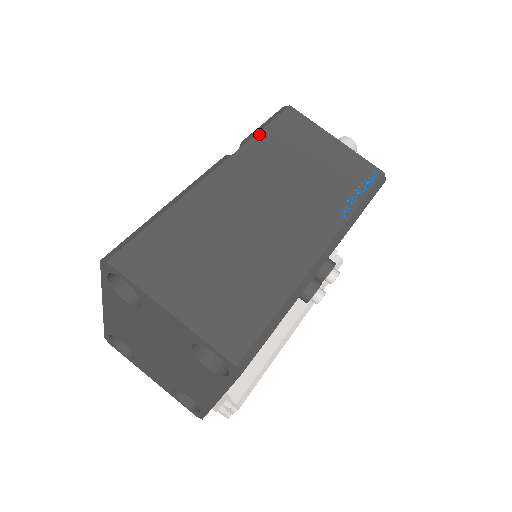
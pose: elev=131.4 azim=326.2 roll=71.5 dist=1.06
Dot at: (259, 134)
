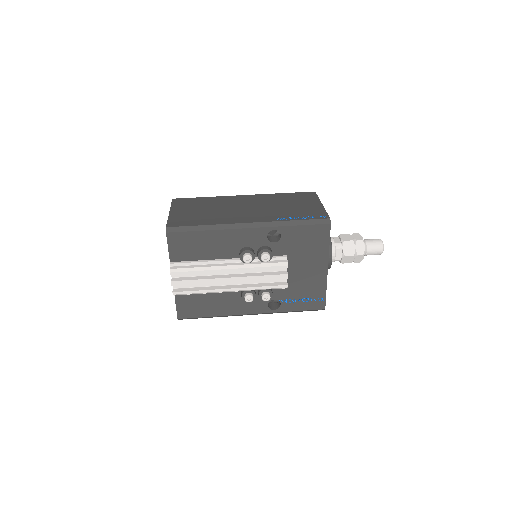
Dot at: (282, 193)
